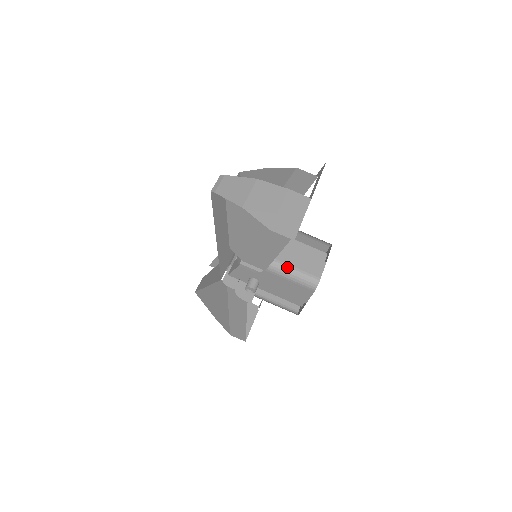
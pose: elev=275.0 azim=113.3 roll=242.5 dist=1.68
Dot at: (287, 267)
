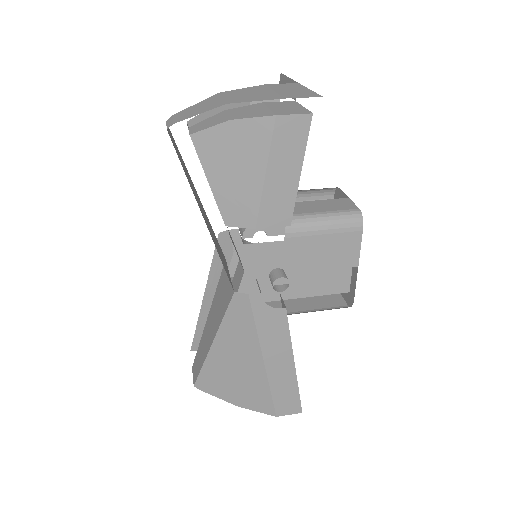
Dot at: (312, 215)
